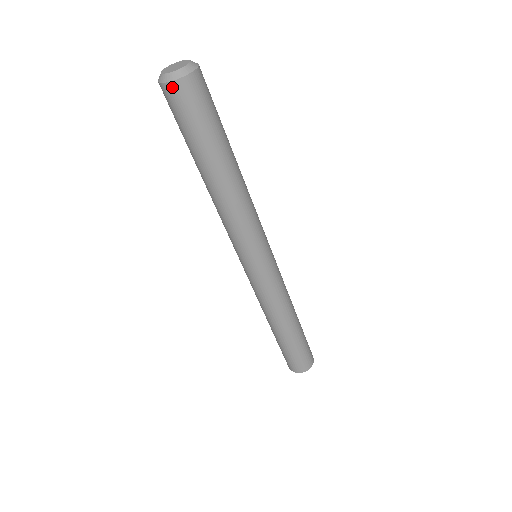
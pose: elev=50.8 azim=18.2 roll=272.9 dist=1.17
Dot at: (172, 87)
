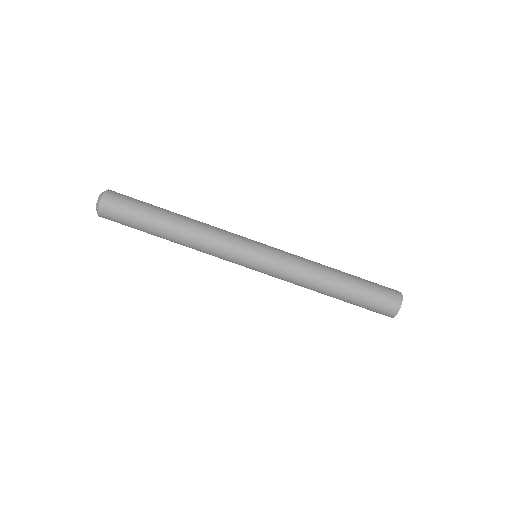
Dot at: (104, 201)
